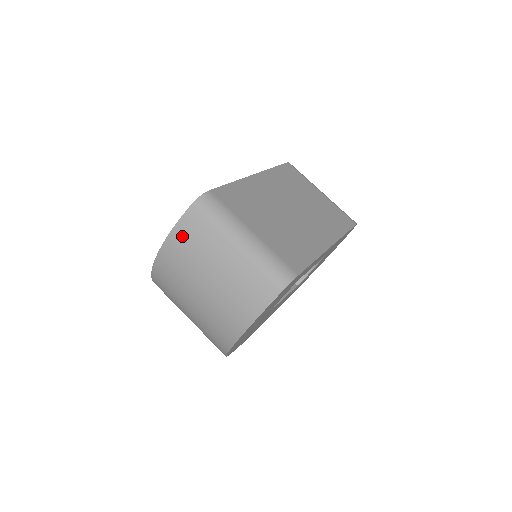
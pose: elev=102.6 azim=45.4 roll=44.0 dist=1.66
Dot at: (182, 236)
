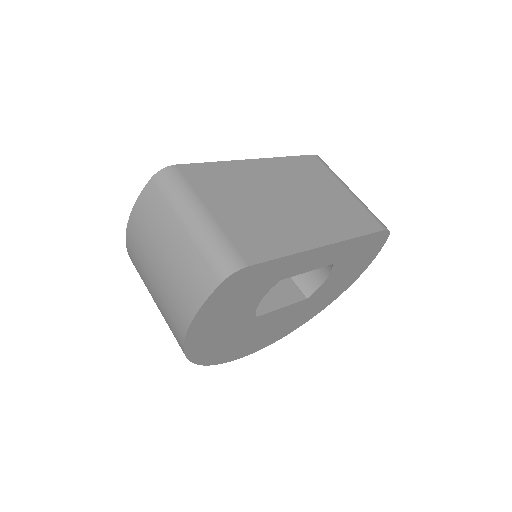
Dot at: (141, 213)
